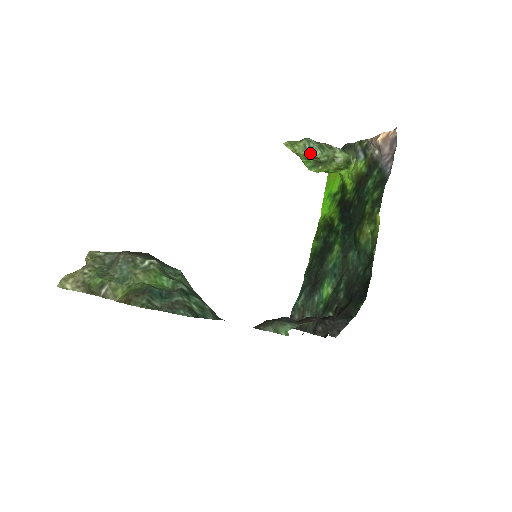
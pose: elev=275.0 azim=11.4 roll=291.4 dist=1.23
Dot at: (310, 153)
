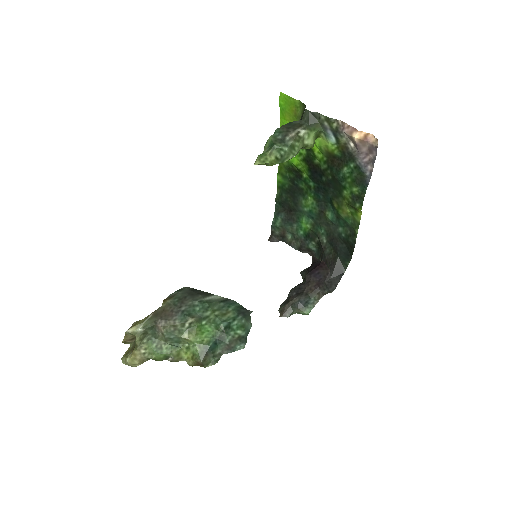
Dot at: (283, 161)
